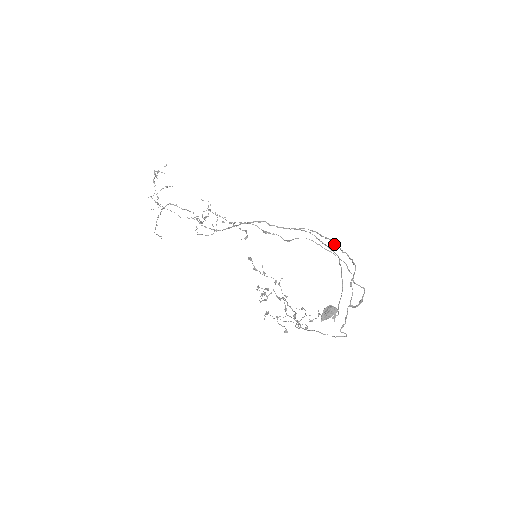
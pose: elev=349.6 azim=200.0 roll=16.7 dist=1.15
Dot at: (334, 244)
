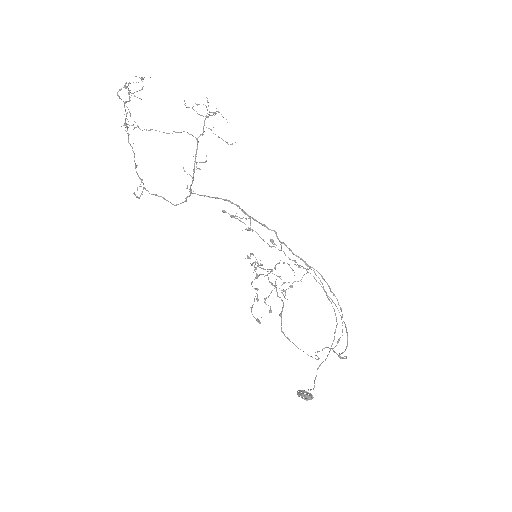
Dot at: occluded
